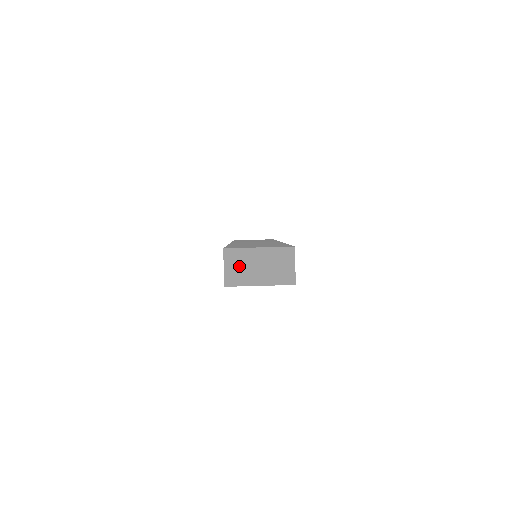
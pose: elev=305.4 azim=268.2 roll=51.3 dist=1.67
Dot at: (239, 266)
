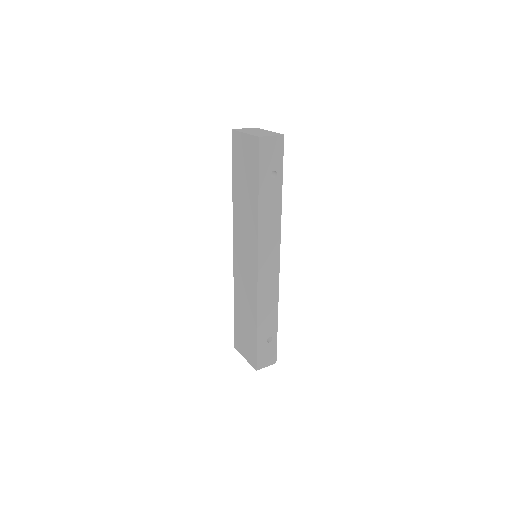
Dot at: (250, 130)
